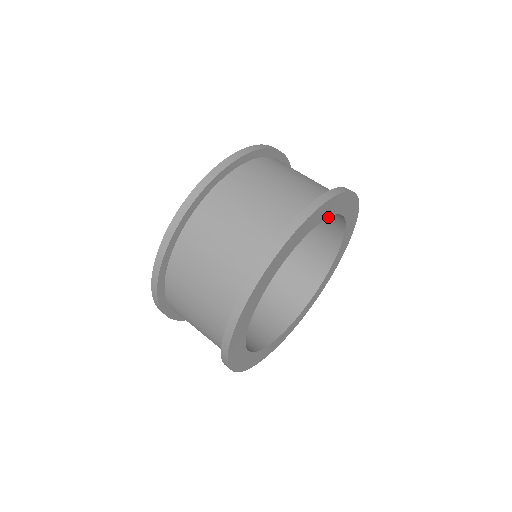
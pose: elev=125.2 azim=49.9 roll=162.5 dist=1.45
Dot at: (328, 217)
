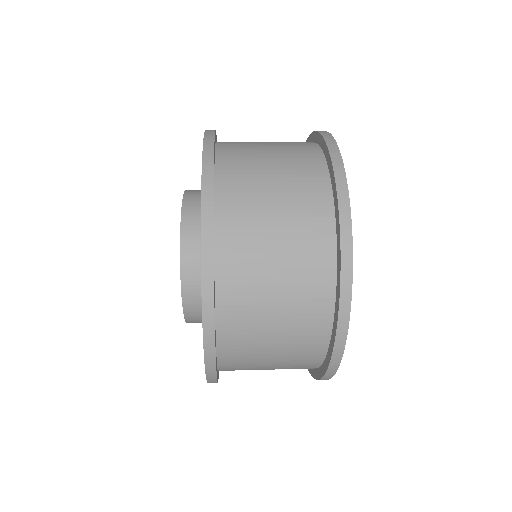
Dot at: occluded
